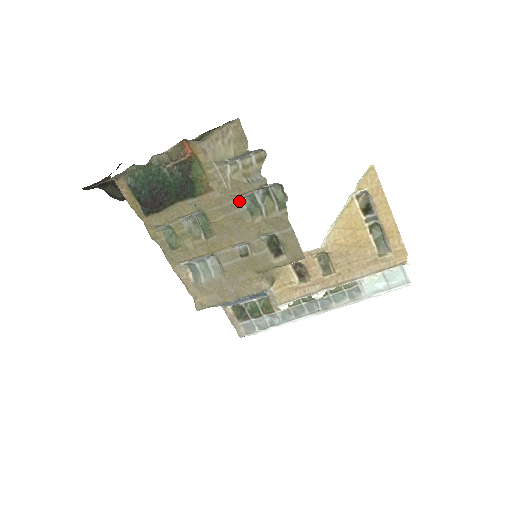
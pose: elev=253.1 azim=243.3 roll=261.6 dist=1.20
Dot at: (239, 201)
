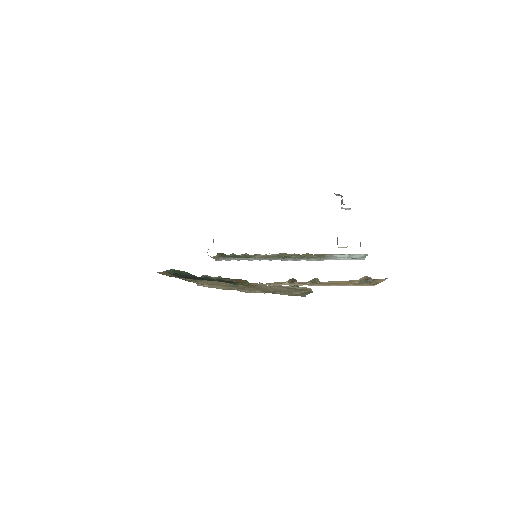
Dot at: occluded
